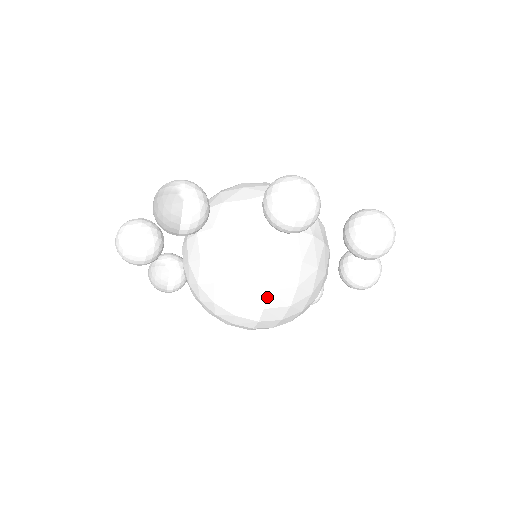
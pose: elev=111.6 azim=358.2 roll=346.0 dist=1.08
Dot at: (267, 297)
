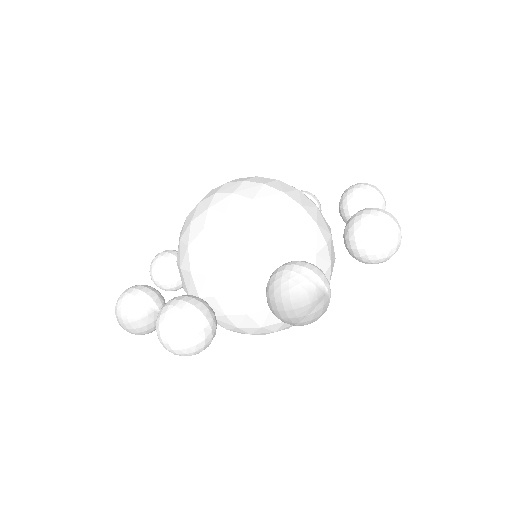
Dot at: occluded
